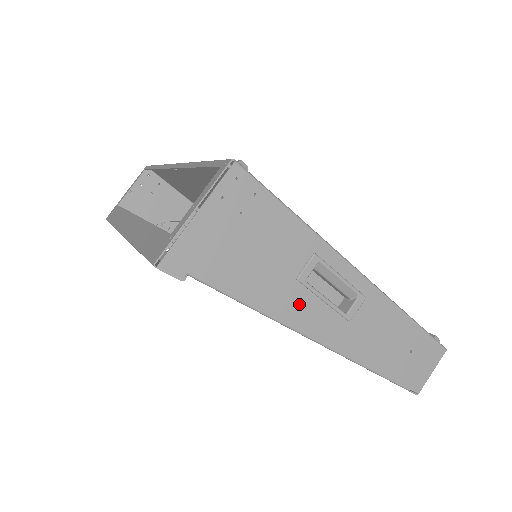
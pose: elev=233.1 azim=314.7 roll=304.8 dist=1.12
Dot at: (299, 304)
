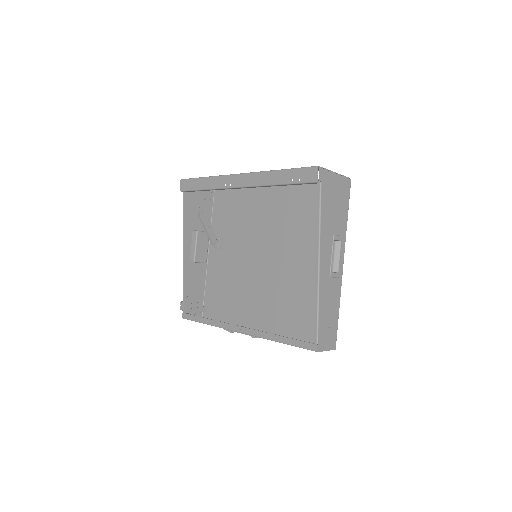
Dot at: (327, 244)
